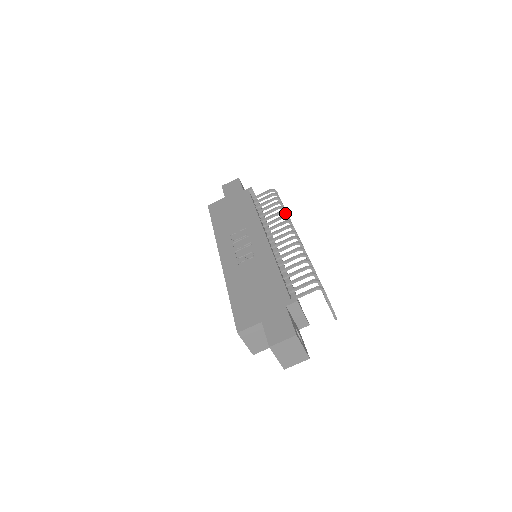
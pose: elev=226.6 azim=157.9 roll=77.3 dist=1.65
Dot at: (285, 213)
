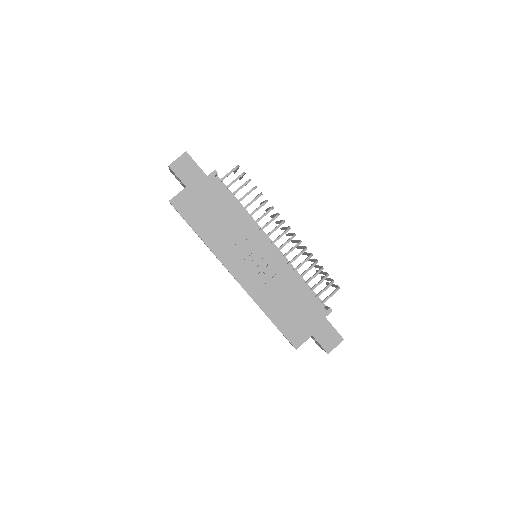
Dot at: occluded
